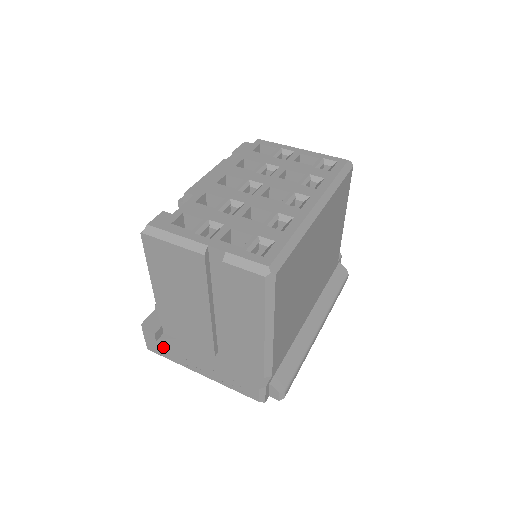
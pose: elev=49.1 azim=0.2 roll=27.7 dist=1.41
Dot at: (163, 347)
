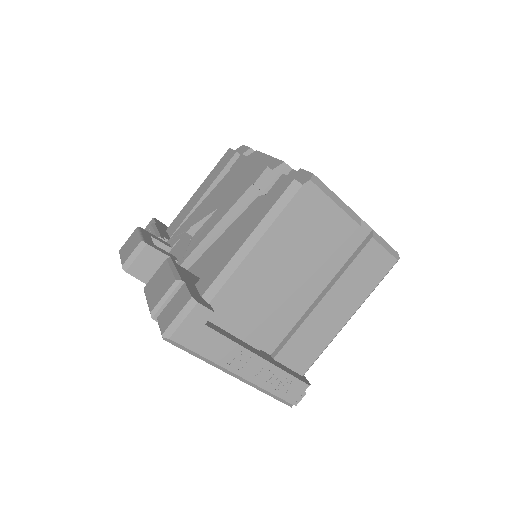
Dot at: (209, 334)
